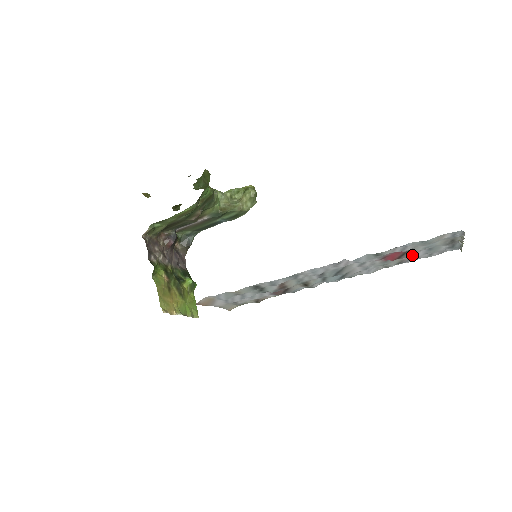
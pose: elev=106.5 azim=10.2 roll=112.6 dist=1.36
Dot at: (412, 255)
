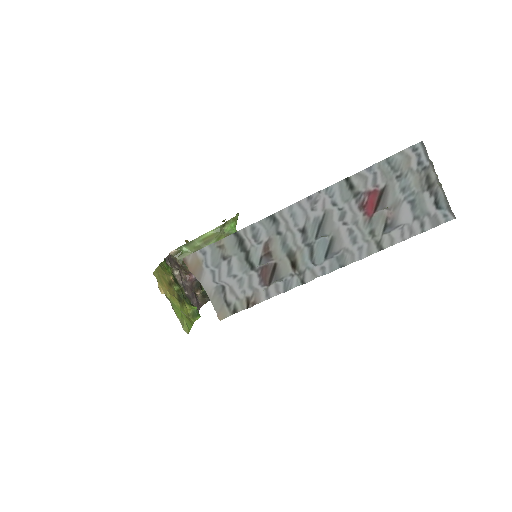
Dot at: (394, 207)
